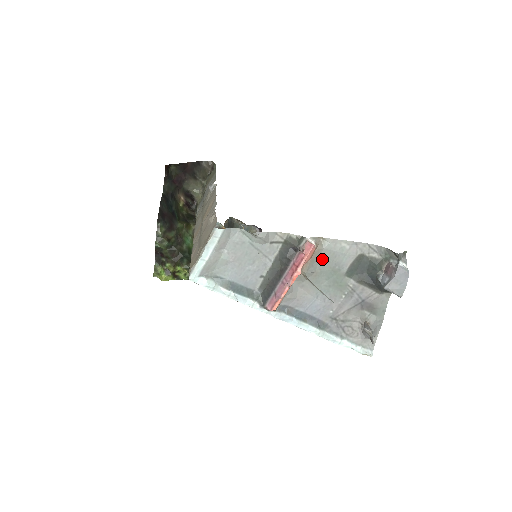
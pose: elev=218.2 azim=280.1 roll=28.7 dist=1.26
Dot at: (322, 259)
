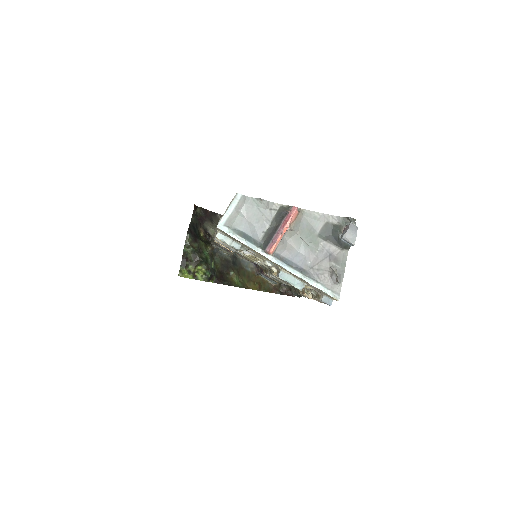
Dot at: (302, 223)
